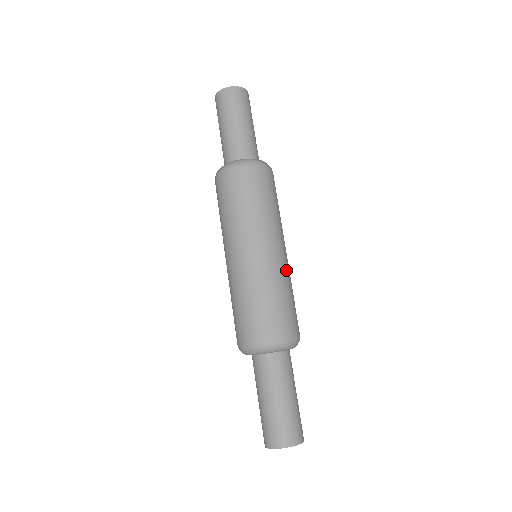
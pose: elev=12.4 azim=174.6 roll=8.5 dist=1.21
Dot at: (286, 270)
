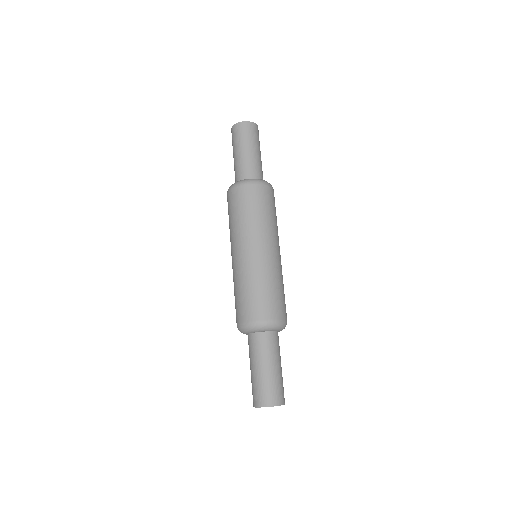
Dot at: occluded
